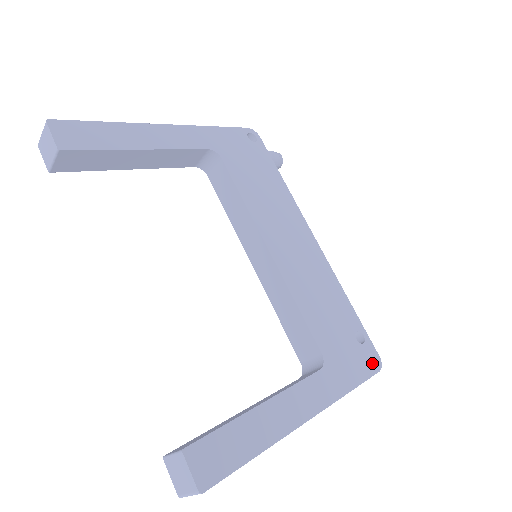
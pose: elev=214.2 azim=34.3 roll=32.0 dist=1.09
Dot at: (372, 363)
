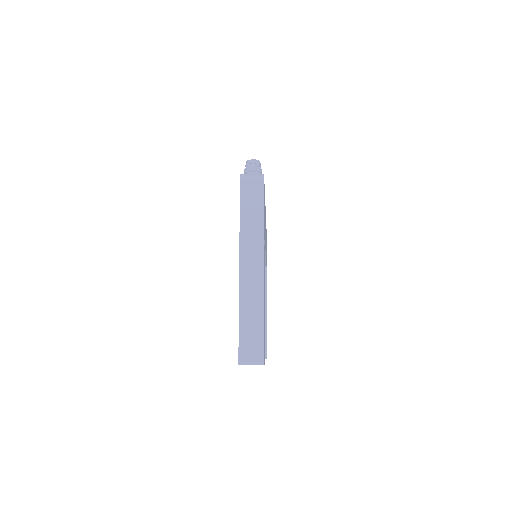
Dot at: occluded
